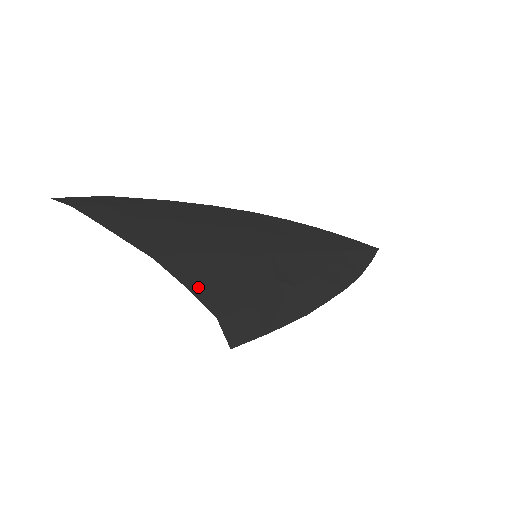
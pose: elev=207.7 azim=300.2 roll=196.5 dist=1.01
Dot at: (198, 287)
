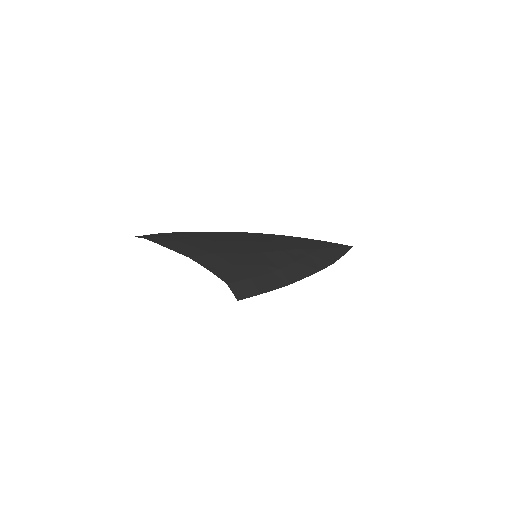
Dot at: (216, 270)
